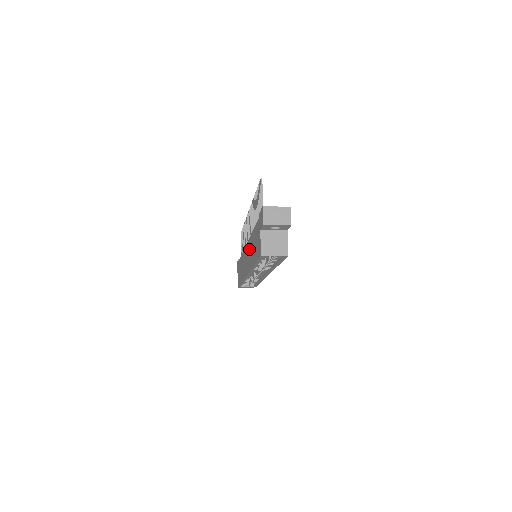
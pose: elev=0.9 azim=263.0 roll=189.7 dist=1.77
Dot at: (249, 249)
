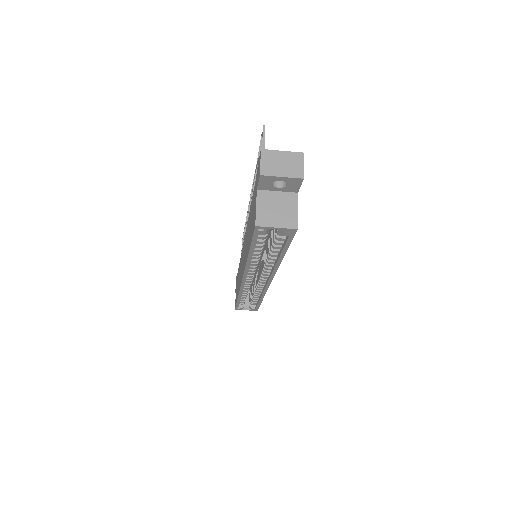
Dot at: occluded
